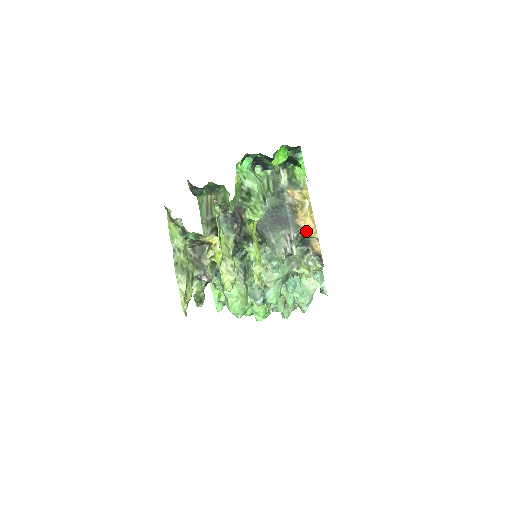
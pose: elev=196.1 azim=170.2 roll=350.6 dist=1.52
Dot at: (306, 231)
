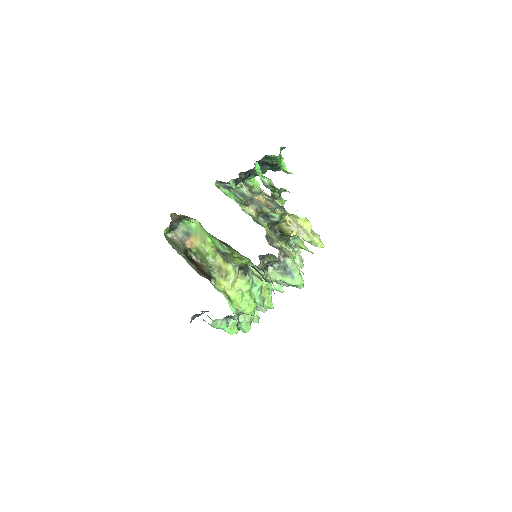
Dot at: occluded
